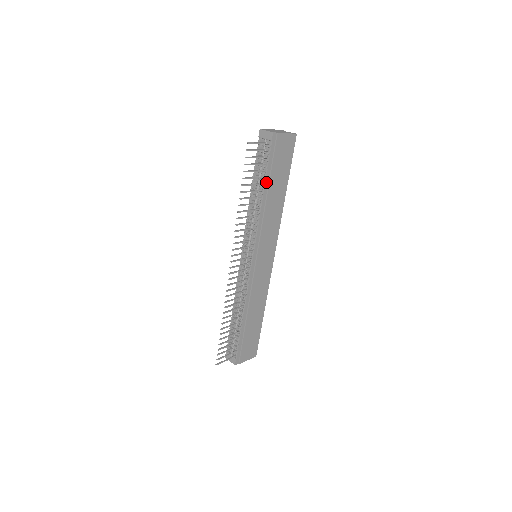
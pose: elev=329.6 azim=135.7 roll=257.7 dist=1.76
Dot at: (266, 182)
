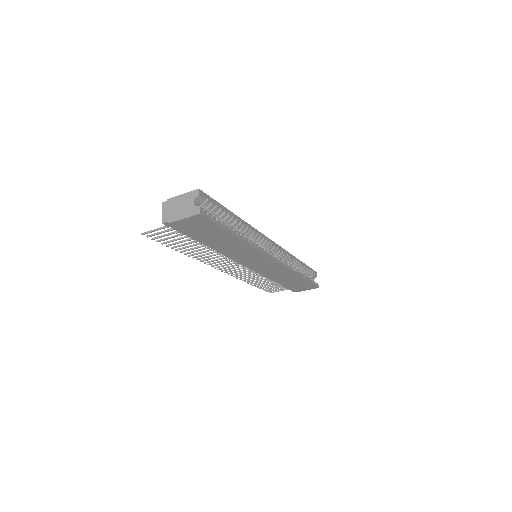
Dot at: (200, 241)
